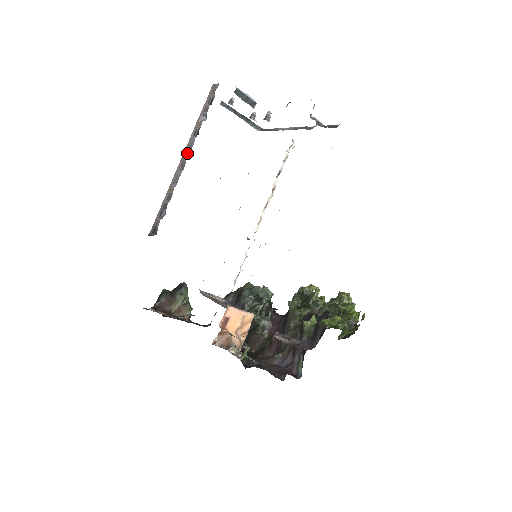
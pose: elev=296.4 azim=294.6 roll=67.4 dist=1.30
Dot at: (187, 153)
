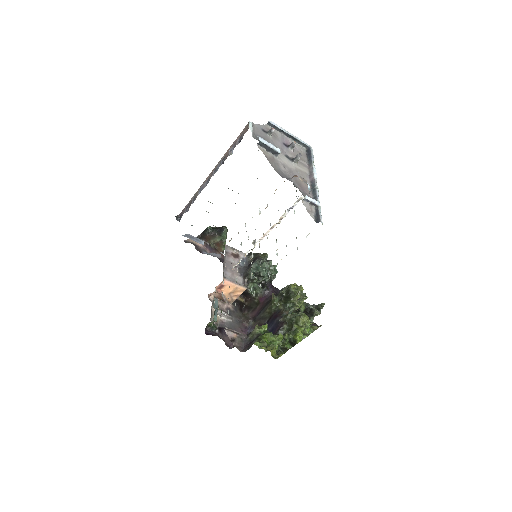
Dot at: (213, 173)
